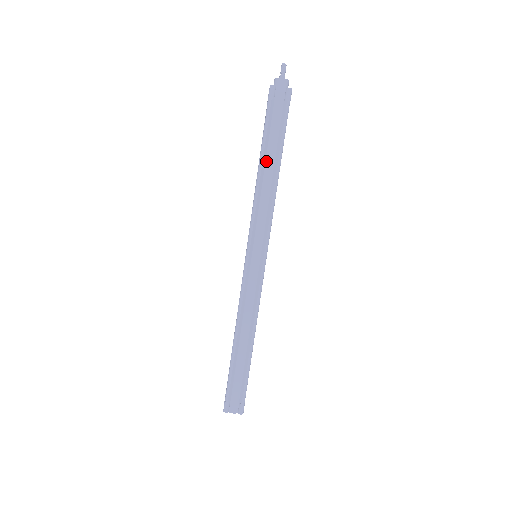
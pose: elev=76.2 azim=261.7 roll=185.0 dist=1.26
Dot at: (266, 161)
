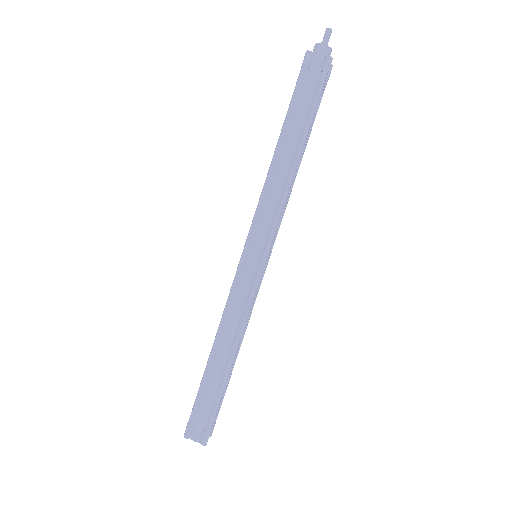
Dot at: (286, 142)
